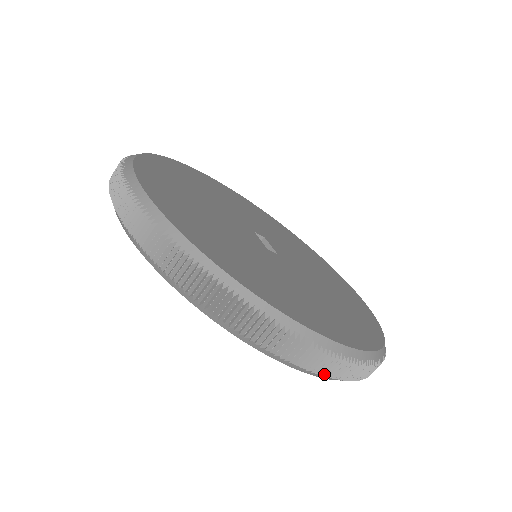
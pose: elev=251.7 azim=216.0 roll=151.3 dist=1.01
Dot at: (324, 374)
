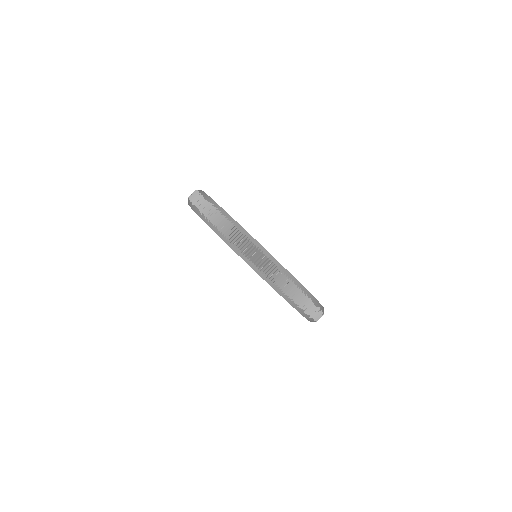
Dot at: (222, 231)
